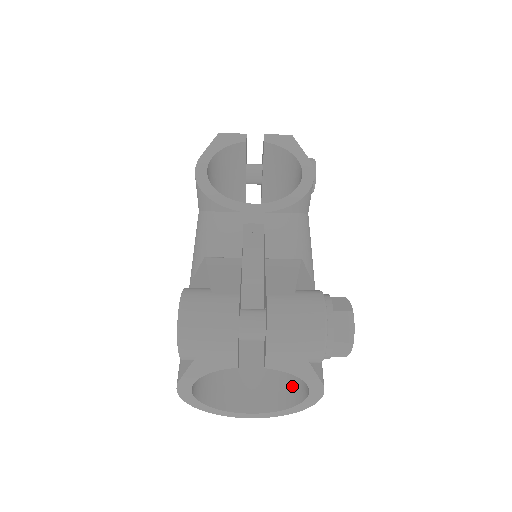
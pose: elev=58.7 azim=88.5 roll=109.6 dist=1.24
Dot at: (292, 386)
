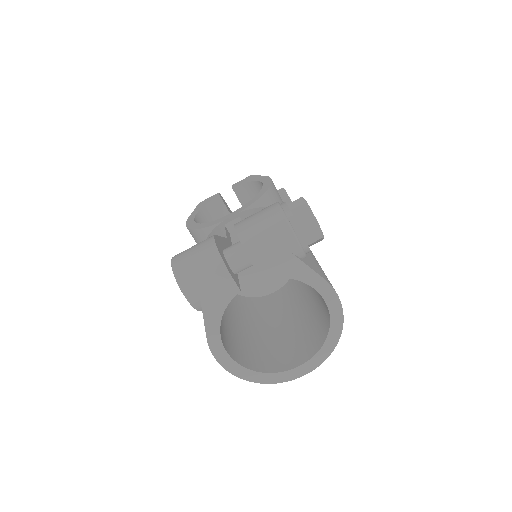
Dot at: (322, 322)
